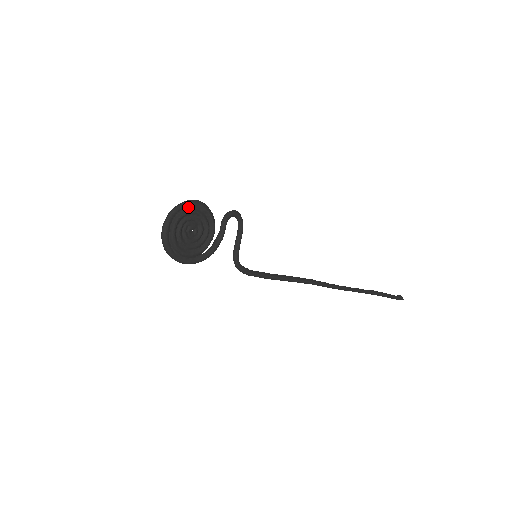
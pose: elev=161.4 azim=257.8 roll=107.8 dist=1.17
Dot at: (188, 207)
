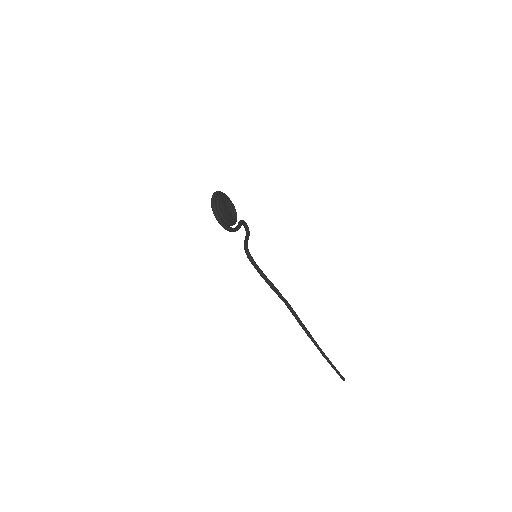
Dot at: (226, 196)
